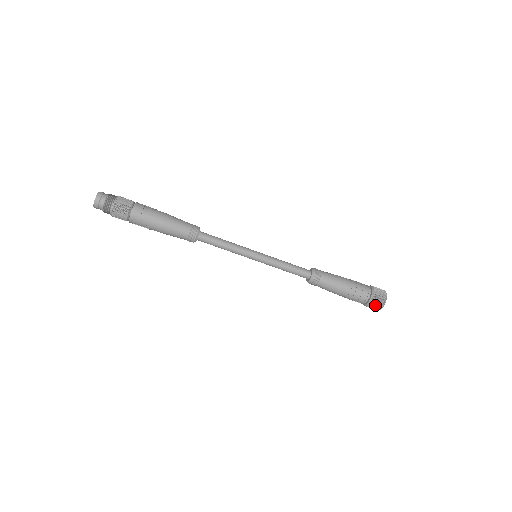
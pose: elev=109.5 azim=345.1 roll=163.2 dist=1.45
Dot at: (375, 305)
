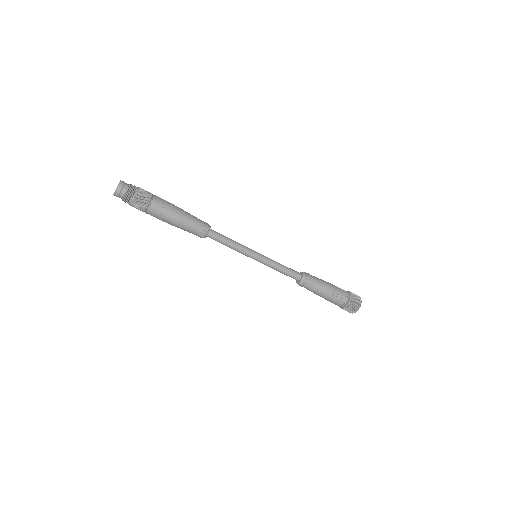
Dot at: occluded
